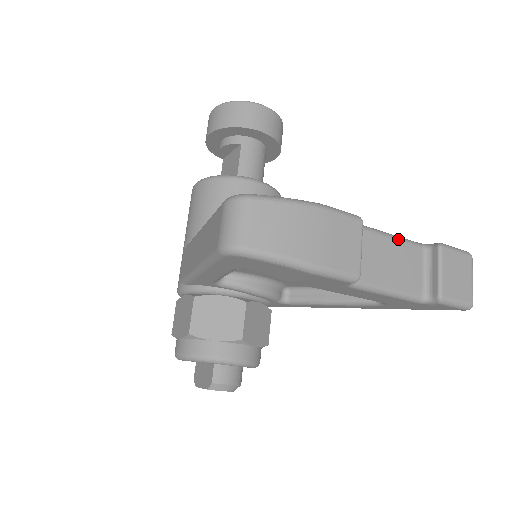
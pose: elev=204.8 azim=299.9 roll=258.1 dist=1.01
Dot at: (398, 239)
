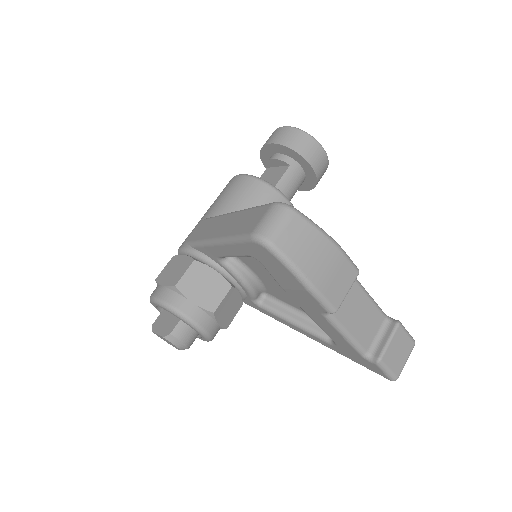
Dot at: (373, 301)
